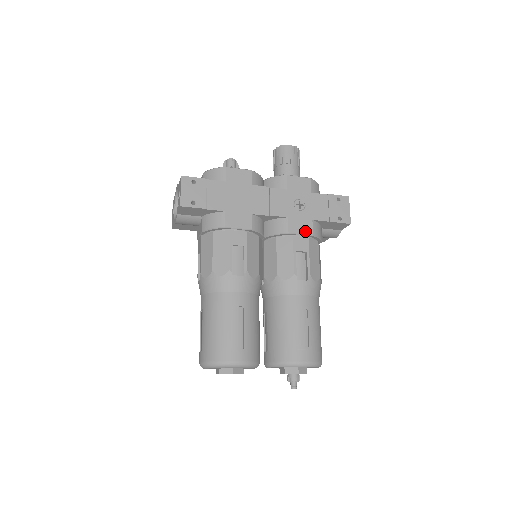
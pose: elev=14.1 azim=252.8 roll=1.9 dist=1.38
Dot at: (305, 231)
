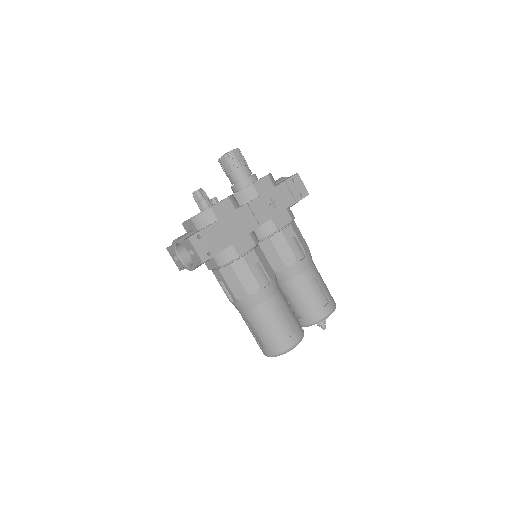
Dot at: (286, 221)
